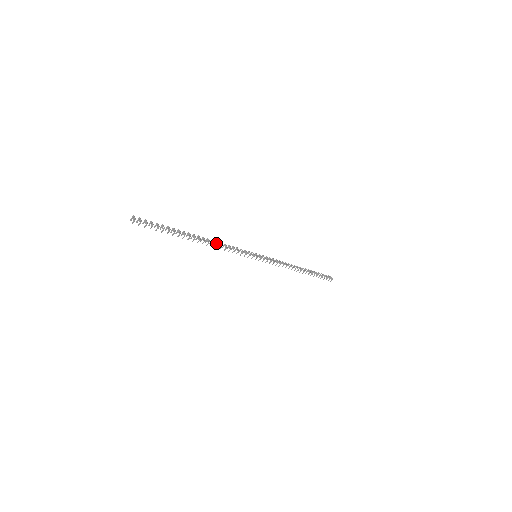
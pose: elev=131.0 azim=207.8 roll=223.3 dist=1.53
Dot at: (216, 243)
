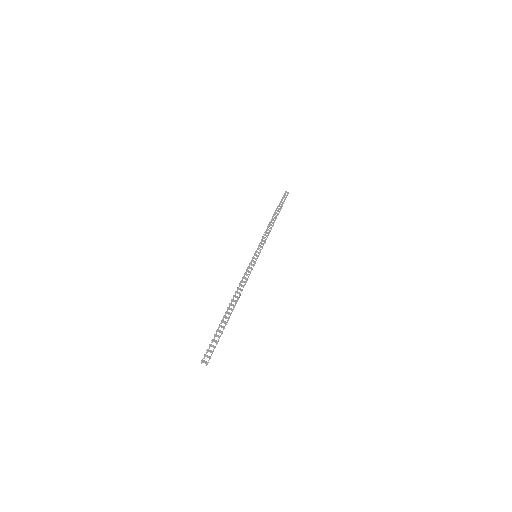
Dot at: occluded
